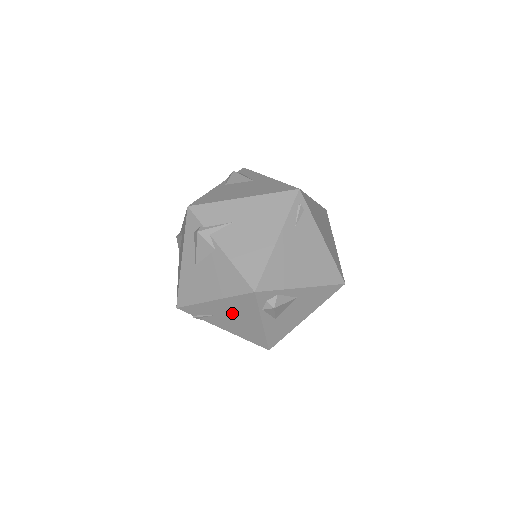
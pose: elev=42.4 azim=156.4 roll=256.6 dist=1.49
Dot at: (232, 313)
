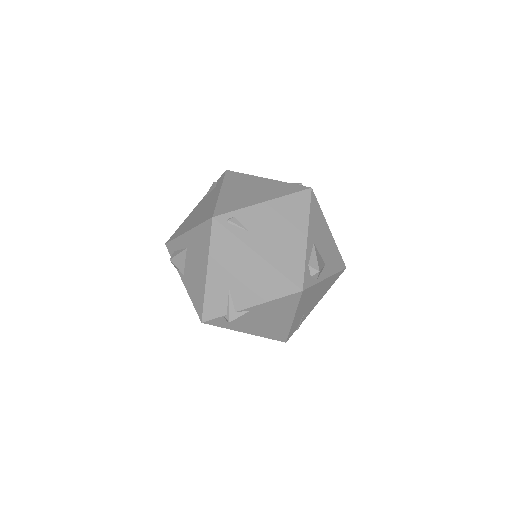
Dot at: (308, 303)
